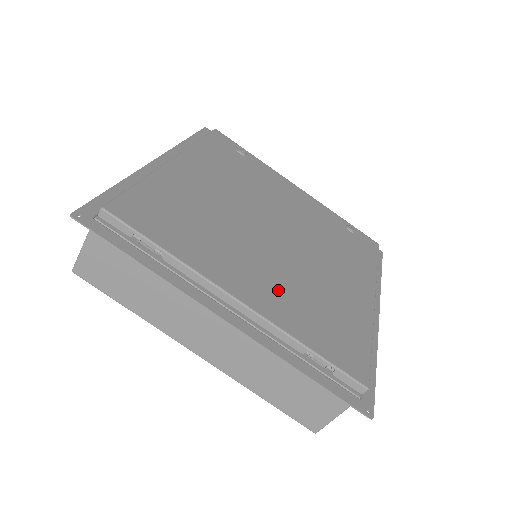
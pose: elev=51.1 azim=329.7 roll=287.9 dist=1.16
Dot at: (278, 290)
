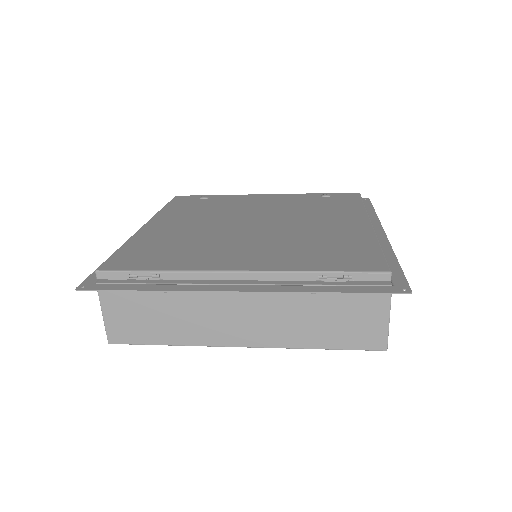
Dot at: (272, 252)
